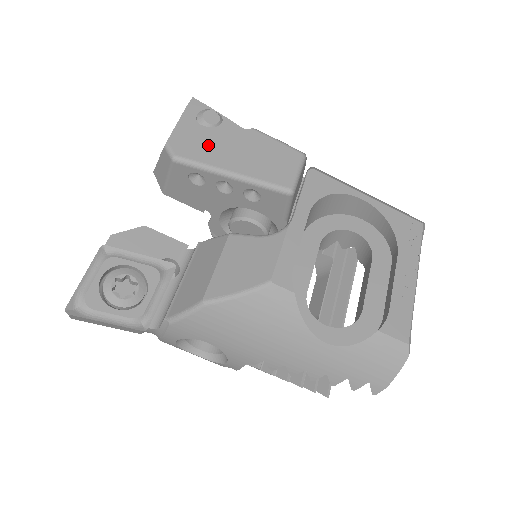
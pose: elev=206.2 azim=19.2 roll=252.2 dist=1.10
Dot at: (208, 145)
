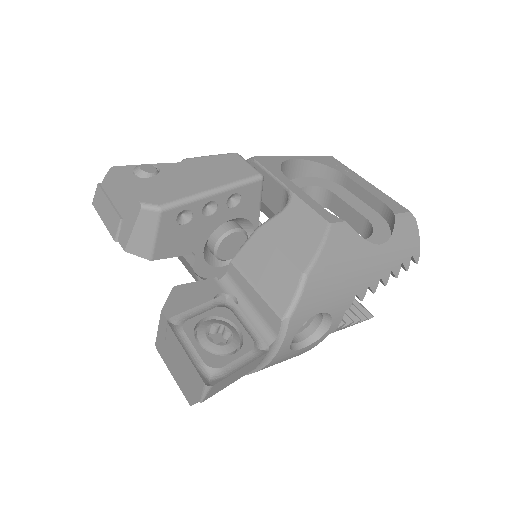
Dot at: (172, 185)
